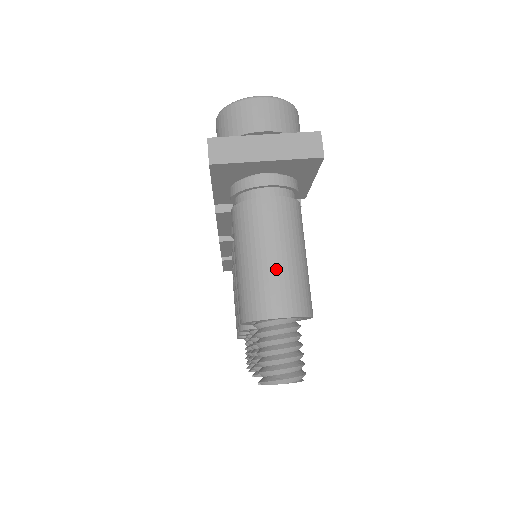
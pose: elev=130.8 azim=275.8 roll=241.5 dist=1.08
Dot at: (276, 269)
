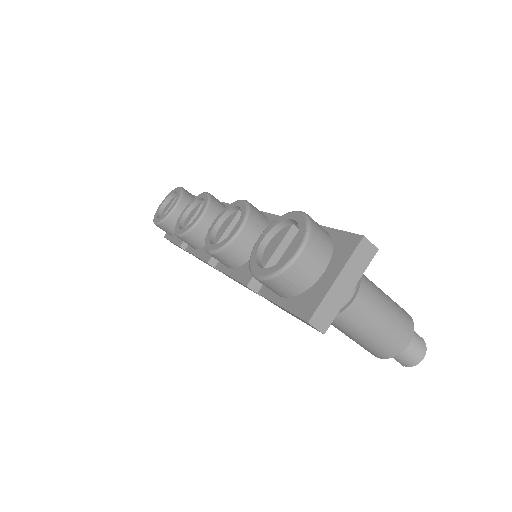
Dot at: (390, 327)
